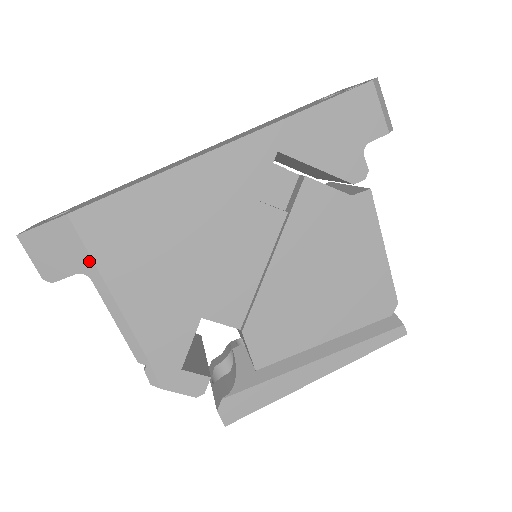
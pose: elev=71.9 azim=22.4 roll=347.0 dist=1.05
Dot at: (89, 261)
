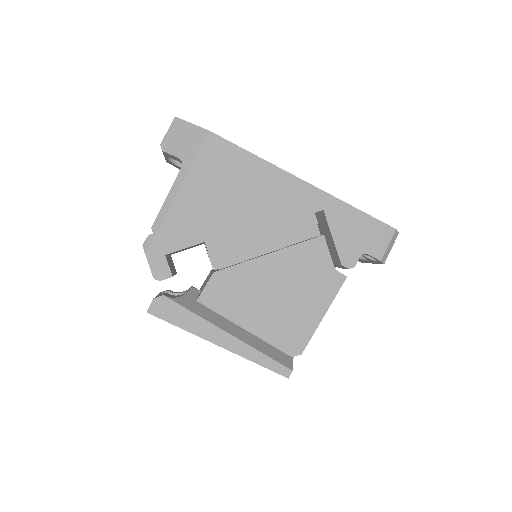
Dot at: (192, 158)
